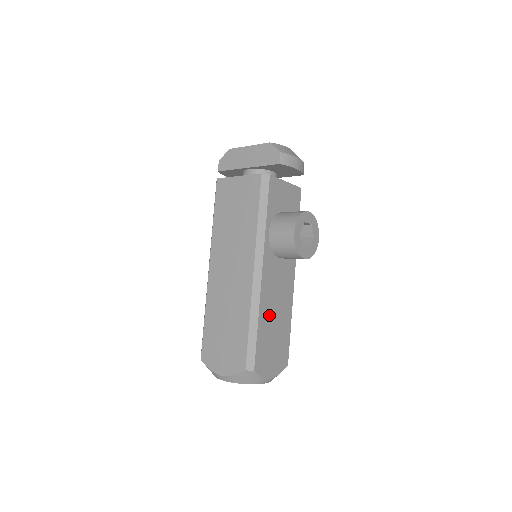
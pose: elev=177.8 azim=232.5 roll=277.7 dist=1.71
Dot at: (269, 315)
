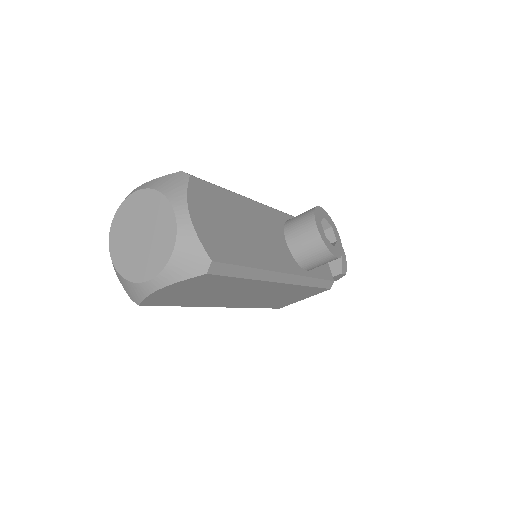
Dot at: (243, 216)
